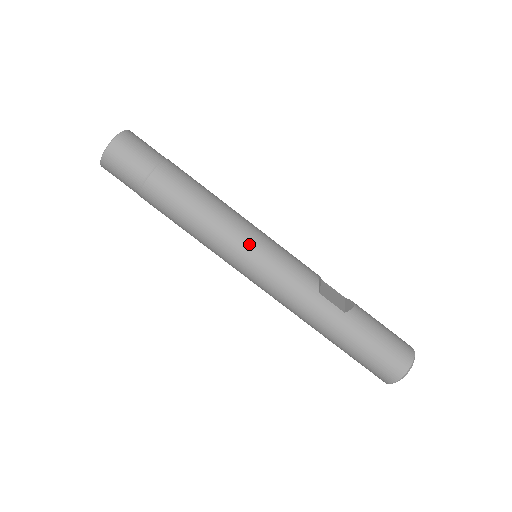
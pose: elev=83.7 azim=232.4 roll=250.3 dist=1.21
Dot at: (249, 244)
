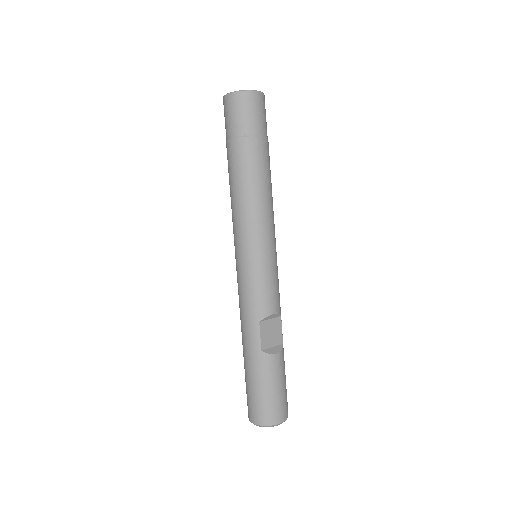
Dot at: (250, 245)
